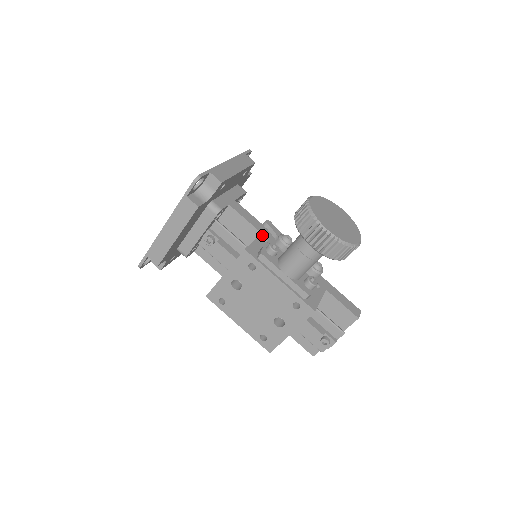
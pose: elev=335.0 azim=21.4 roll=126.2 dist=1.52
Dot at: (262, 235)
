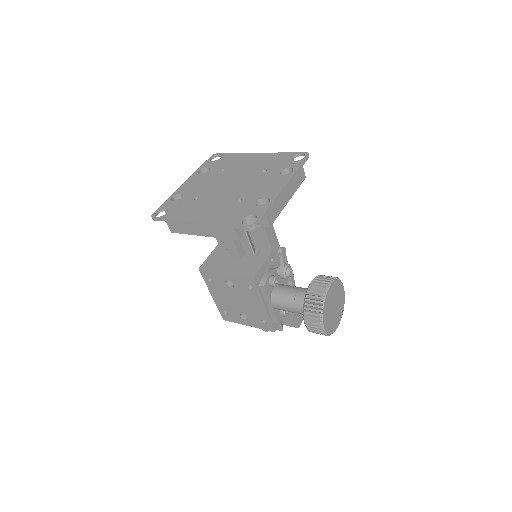
Dot at: (272, 253)
